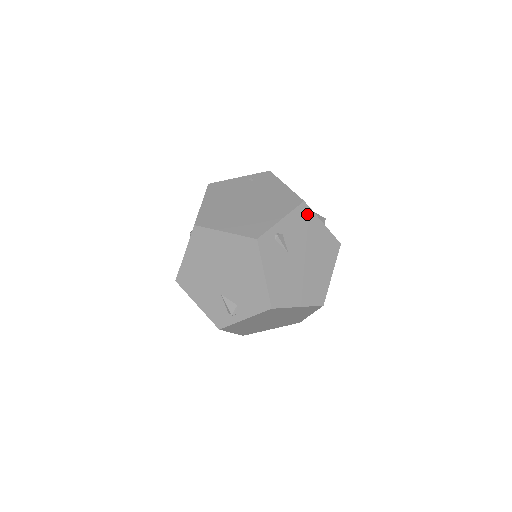
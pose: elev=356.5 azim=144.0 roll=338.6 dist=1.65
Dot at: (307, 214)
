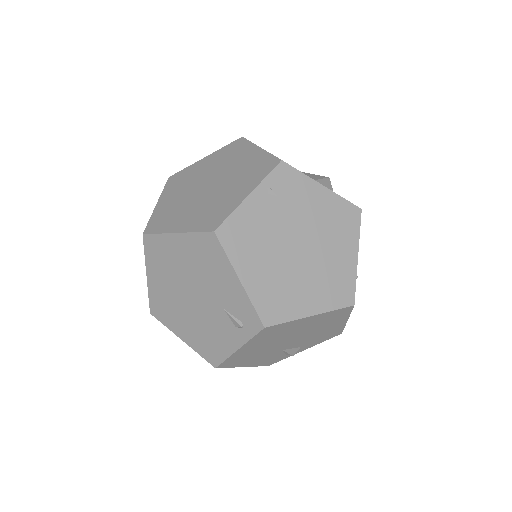
Dot at: occluded
